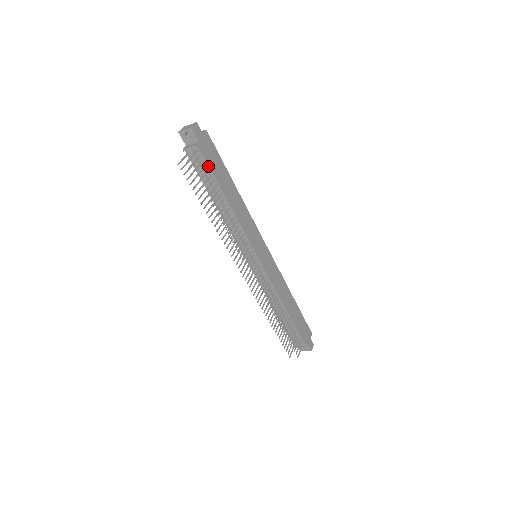
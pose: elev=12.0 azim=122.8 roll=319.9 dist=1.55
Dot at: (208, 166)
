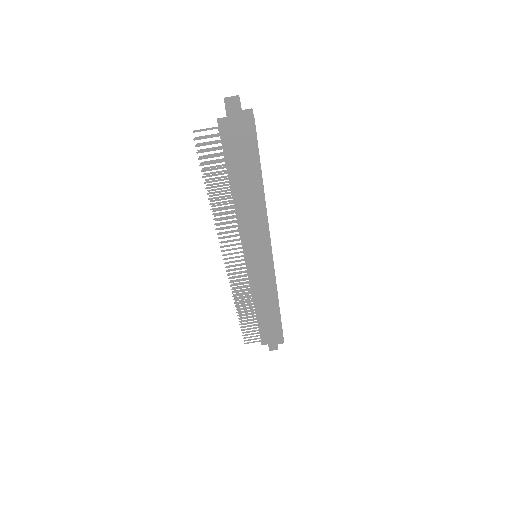
Dot at: (227, 157)
